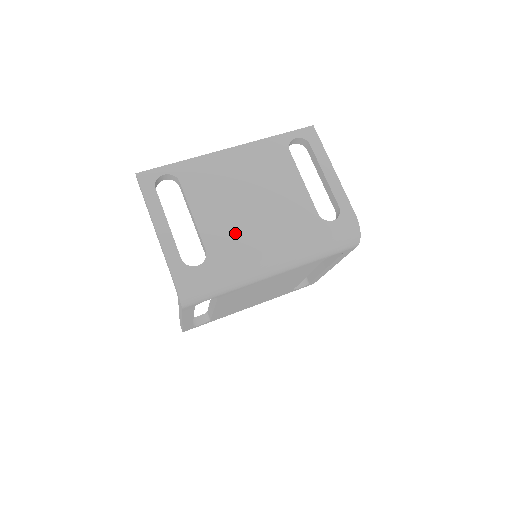
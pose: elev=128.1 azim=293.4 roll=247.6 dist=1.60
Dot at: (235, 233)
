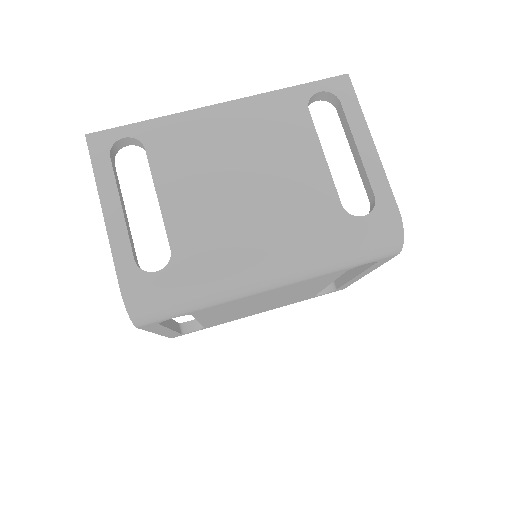
Dot at: (216, 227)
